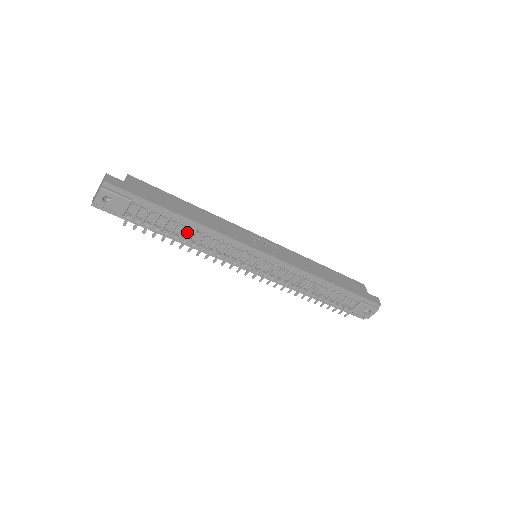
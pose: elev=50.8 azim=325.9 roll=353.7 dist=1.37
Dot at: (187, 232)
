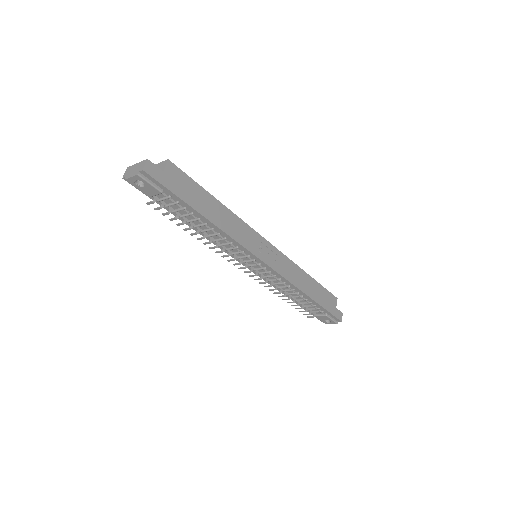
Dot at: (203, 226)
